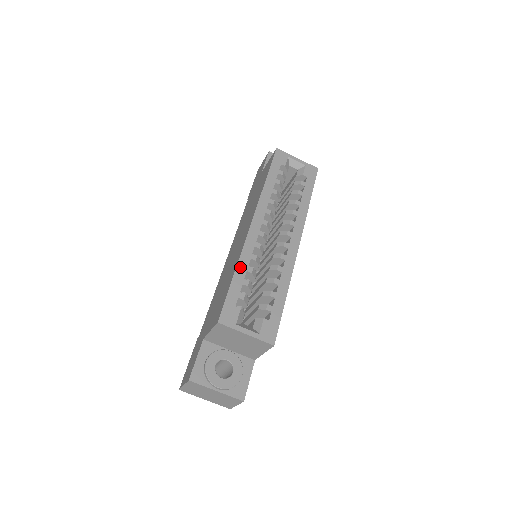
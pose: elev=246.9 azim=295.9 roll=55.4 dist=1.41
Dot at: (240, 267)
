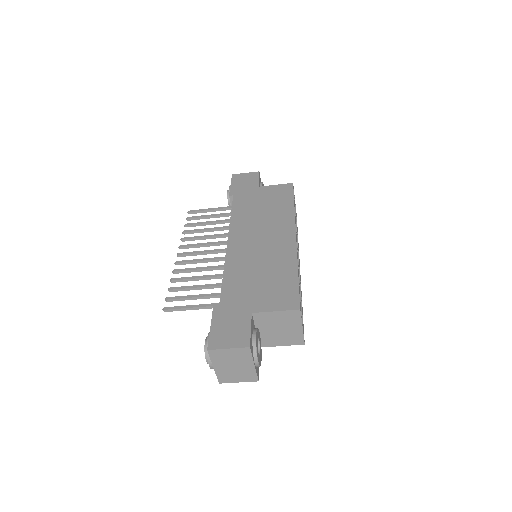
Dot at: occluded
